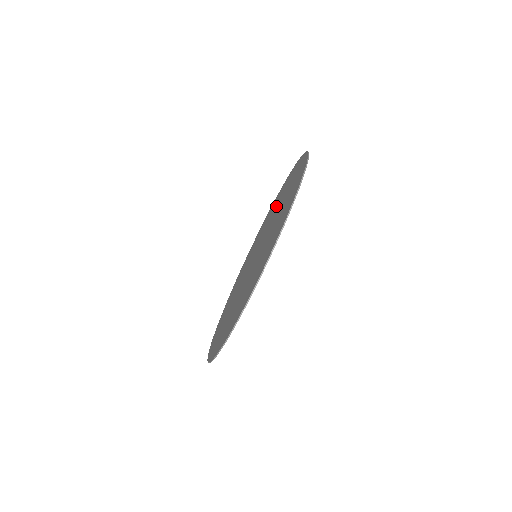
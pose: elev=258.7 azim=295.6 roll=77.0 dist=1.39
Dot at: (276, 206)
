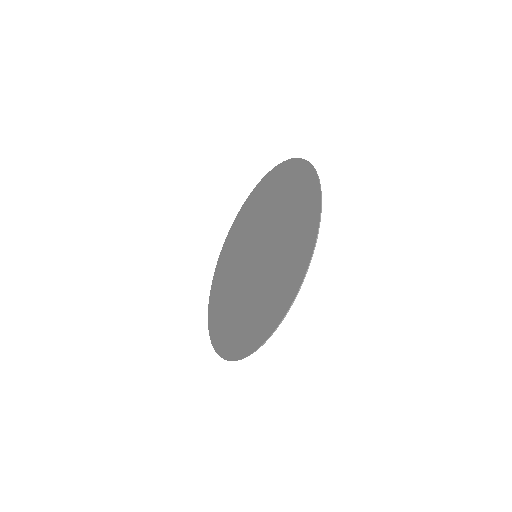
Dot at: (285, 207)
